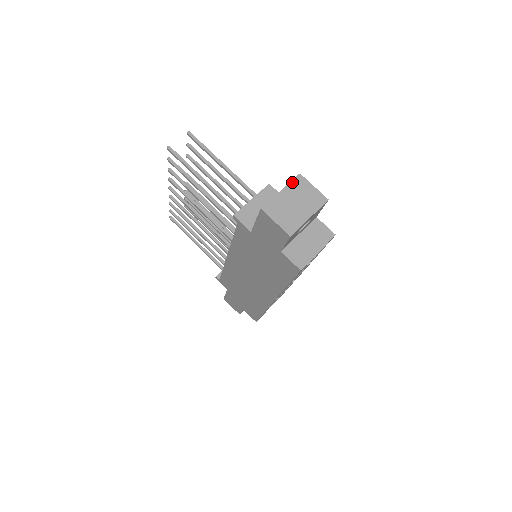
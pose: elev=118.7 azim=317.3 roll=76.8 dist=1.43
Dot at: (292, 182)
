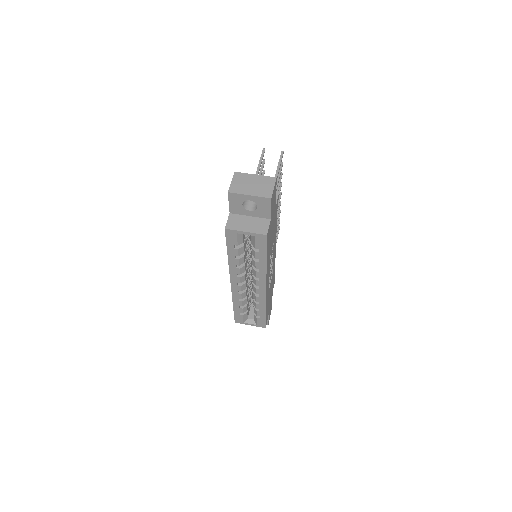
Dot at: (267, 177)
